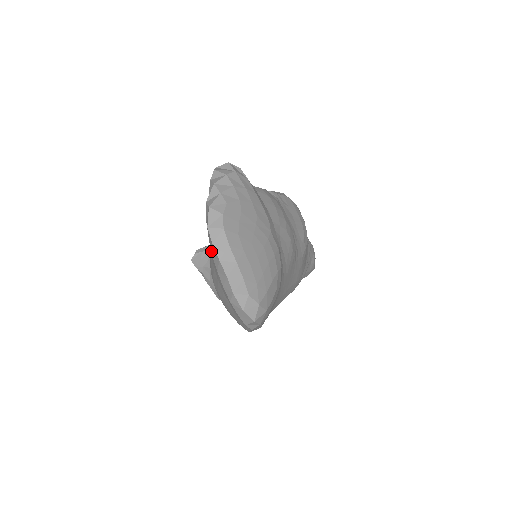
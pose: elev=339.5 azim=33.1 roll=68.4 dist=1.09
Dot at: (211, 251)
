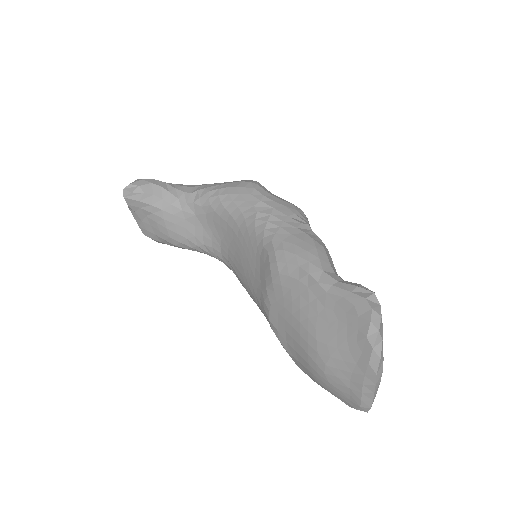
Dot at: (364, 381)
